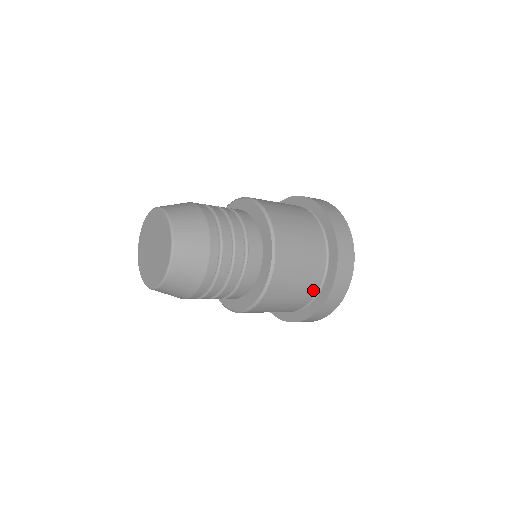
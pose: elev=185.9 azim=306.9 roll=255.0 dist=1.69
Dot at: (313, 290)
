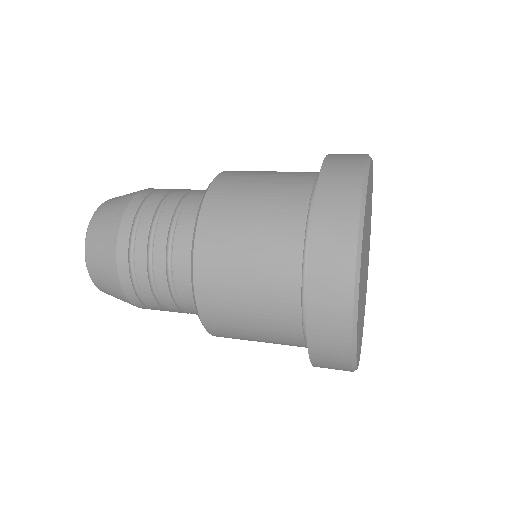
Dot at: (292, 324)
